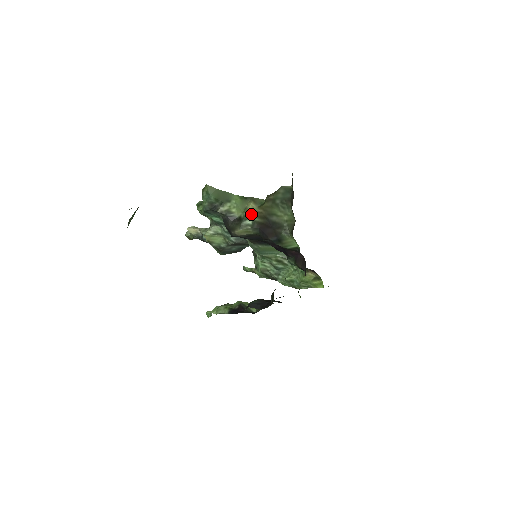
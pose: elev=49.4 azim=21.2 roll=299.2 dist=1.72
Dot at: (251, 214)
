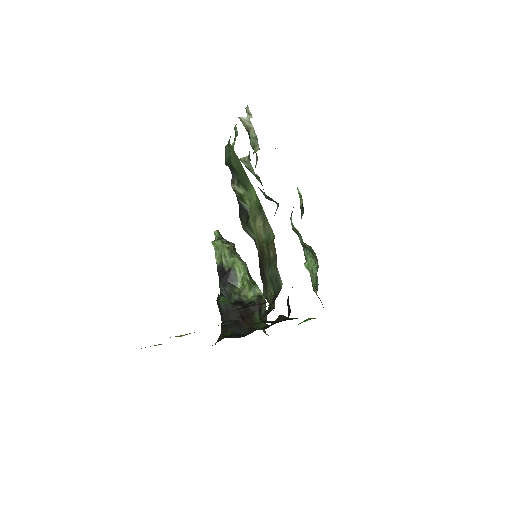
Dot at: (256, 232)
